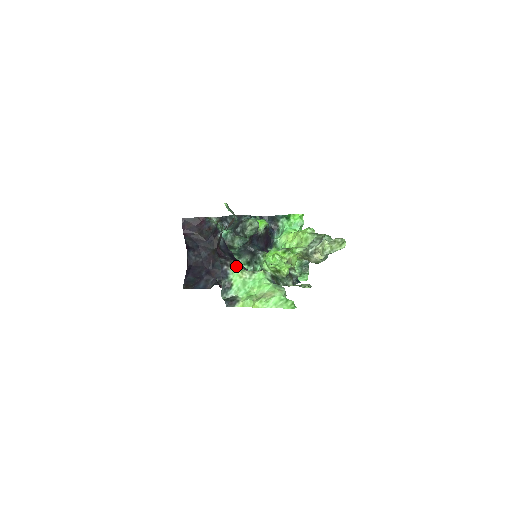
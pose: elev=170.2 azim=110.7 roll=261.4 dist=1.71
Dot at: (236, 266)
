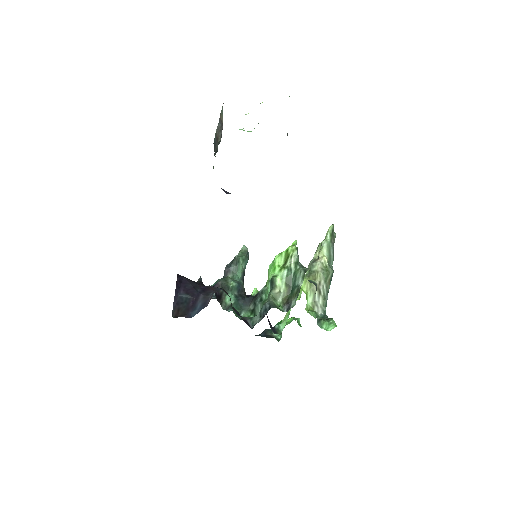
Dot at: occluded
